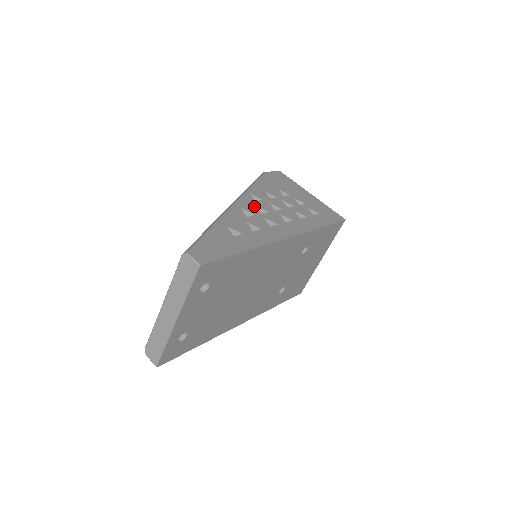
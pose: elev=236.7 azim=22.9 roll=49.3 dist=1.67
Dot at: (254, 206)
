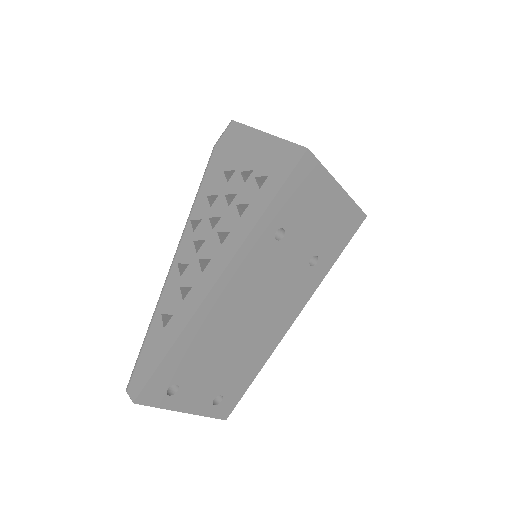
Dot at: (191, 245)
